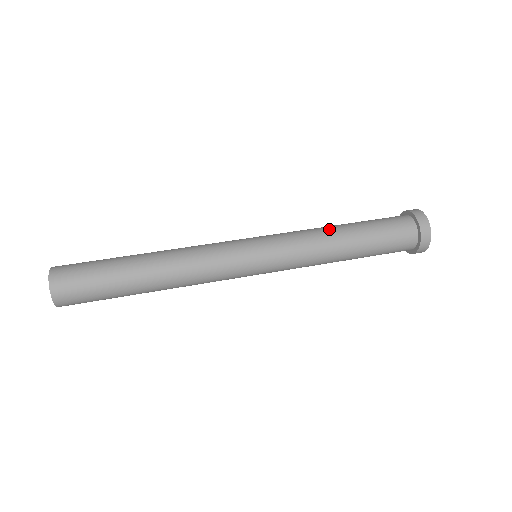
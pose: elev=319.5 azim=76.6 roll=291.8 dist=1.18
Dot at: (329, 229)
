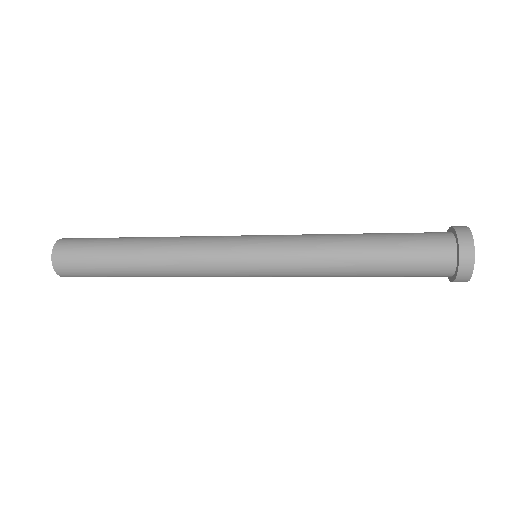
Dot at: occluded
